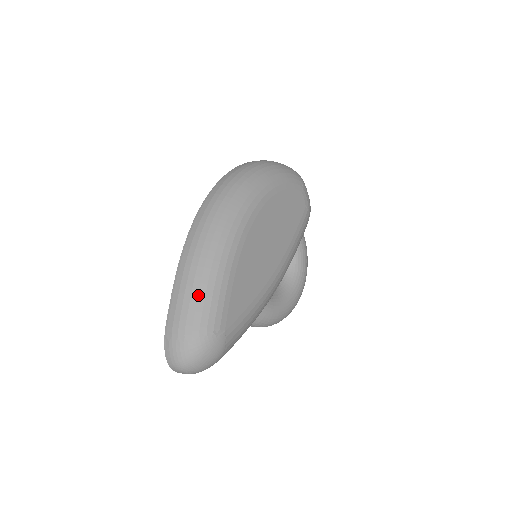
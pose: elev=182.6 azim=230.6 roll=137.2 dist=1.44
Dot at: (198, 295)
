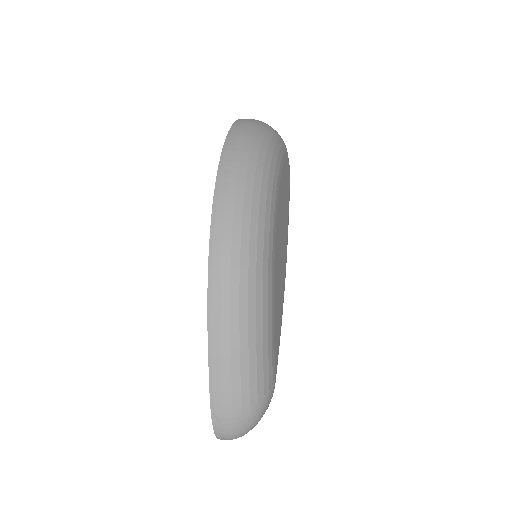
Dot at: (249, 355)
